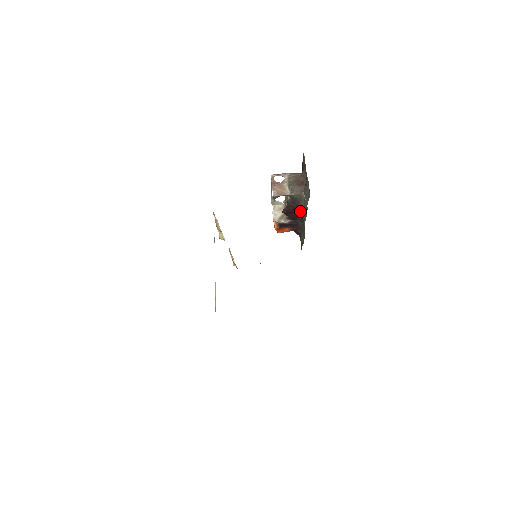
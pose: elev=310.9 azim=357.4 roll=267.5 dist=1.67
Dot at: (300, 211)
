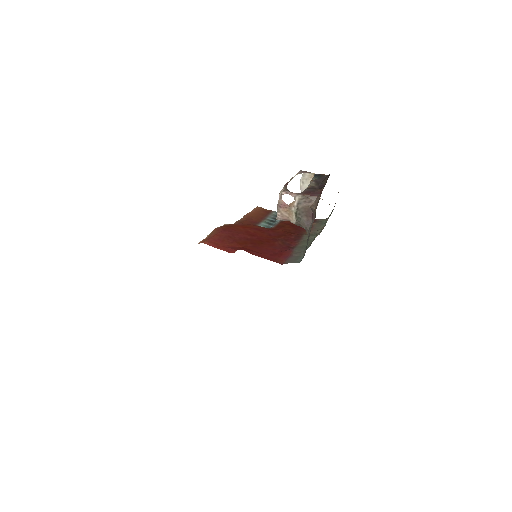
Dot at: occluded
